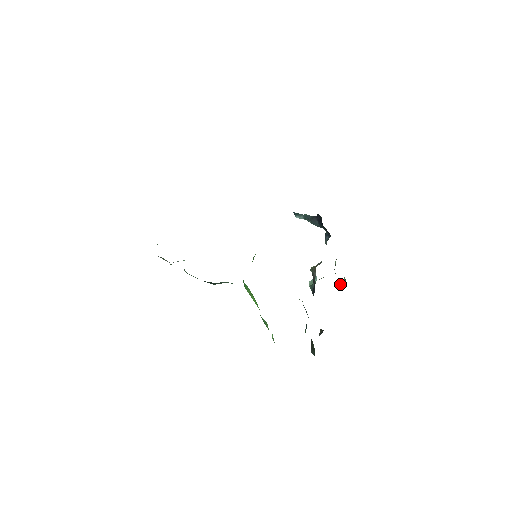
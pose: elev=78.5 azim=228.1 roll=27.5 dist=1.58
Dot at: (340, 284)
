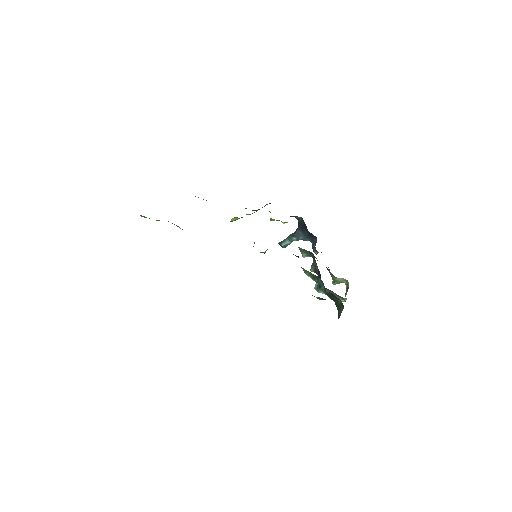
Dot at: (345, 294)
